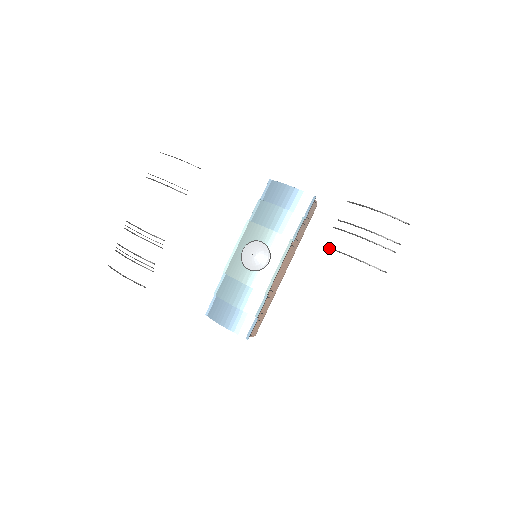
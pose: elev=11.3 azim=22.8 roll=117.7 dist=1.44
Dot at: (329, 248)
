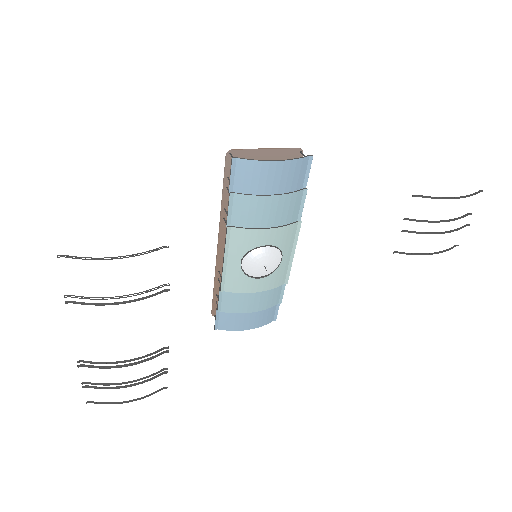
Dot at: occluded
